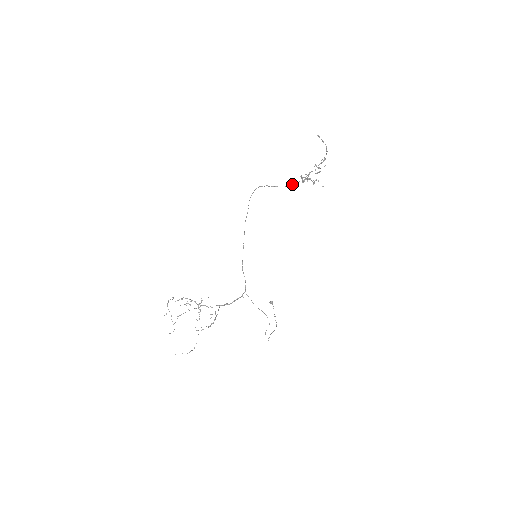
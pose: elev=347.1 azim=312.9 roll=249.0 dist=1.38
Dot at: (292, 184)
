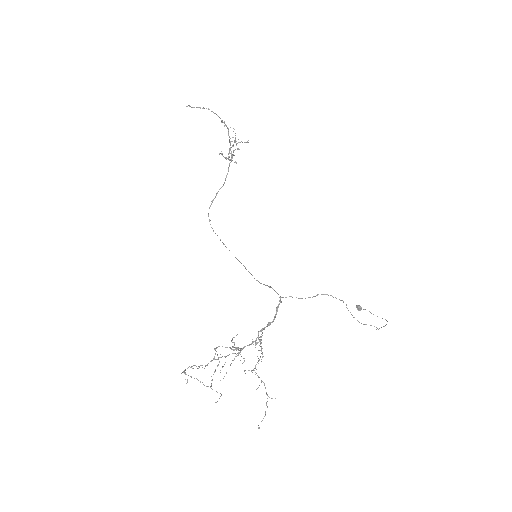
Dot at: (227, 174)
